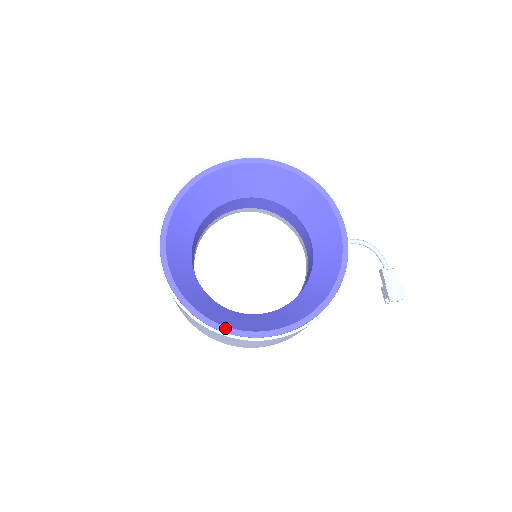
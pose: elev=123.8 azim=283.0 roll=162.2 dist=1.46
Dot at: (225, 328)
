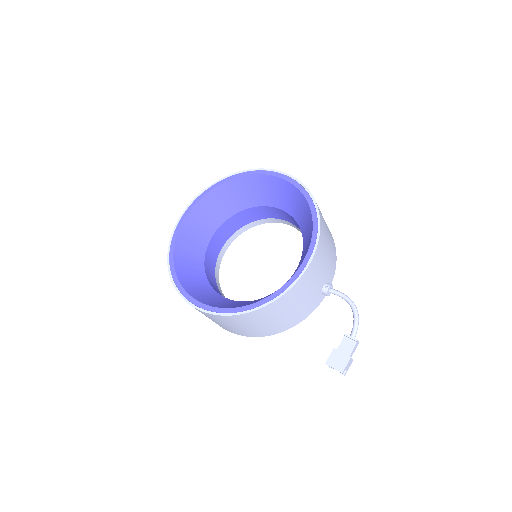
Dot at: (176, 279)
